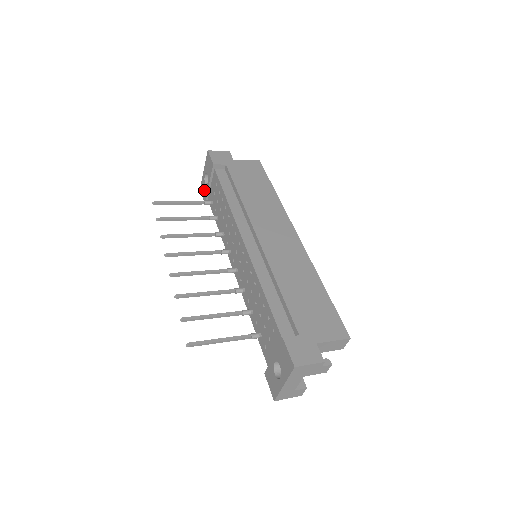
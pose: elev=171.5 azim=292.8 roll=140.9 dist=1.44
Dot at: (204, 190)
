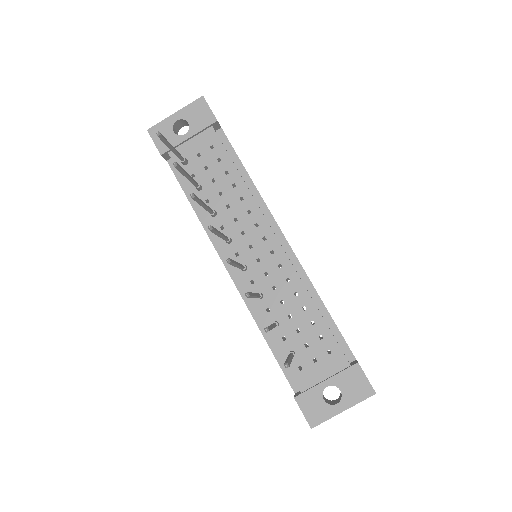
Dot at: (167, 138)
